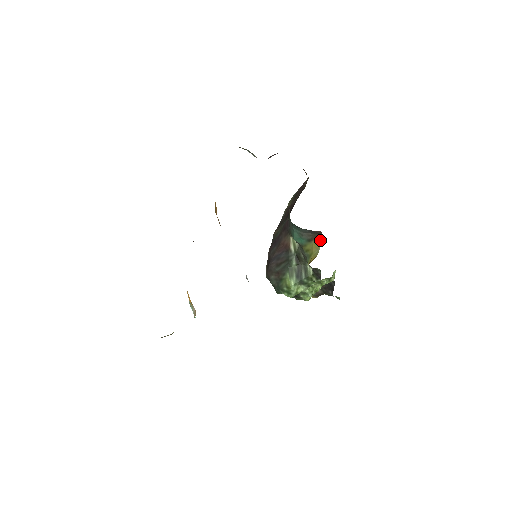
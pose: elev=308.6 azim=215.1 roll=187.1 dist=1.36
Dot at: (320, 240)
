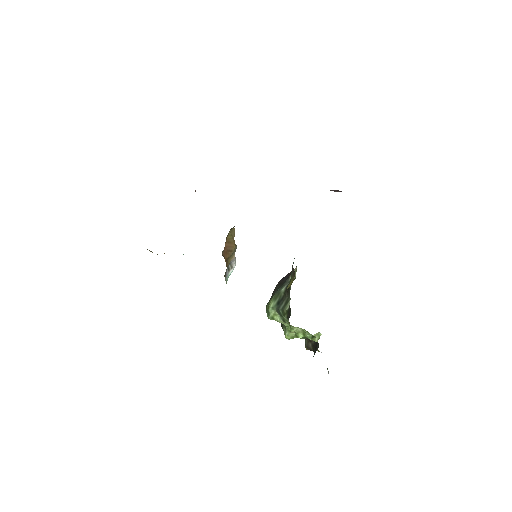
Dot at: occluded
